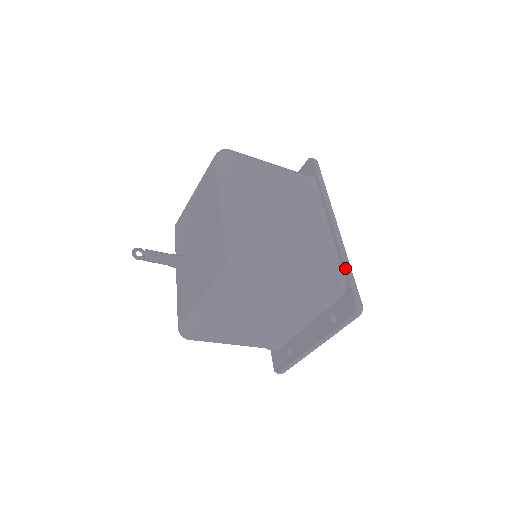
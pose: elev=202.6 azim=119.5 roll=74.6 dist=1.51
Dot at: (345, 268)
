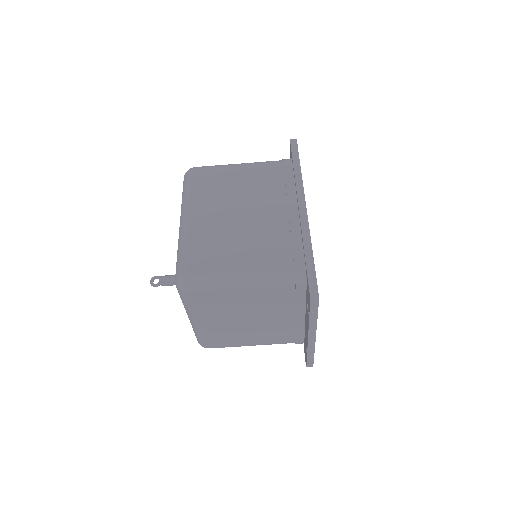
Dot at: (304, 253)
